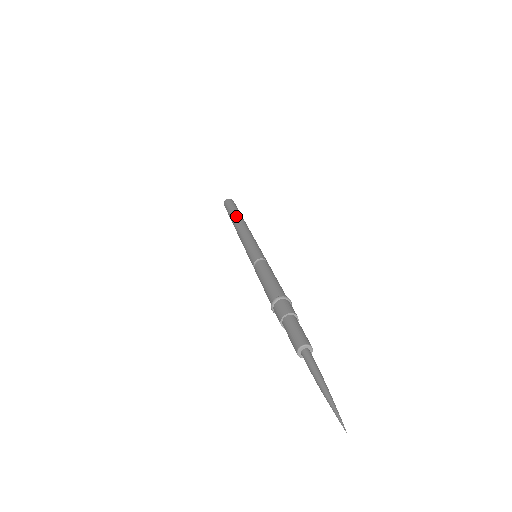
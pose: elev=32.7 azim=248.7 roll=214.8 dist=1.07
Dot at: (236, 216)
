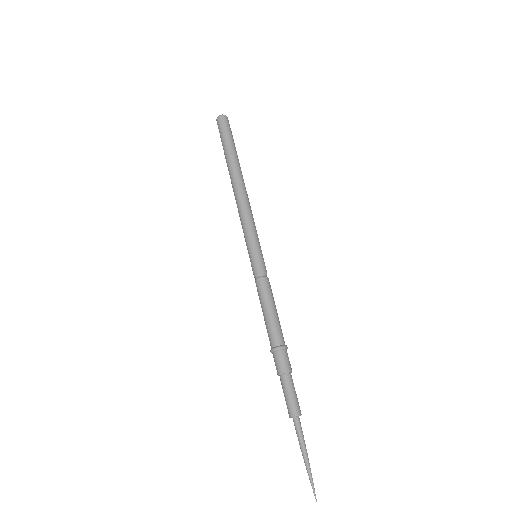
Dot at: (234, 168)
